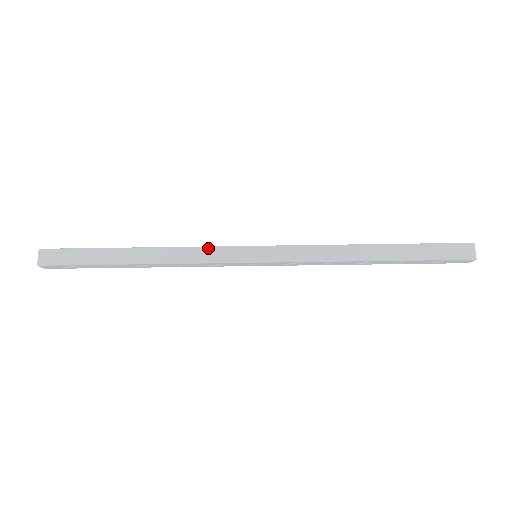
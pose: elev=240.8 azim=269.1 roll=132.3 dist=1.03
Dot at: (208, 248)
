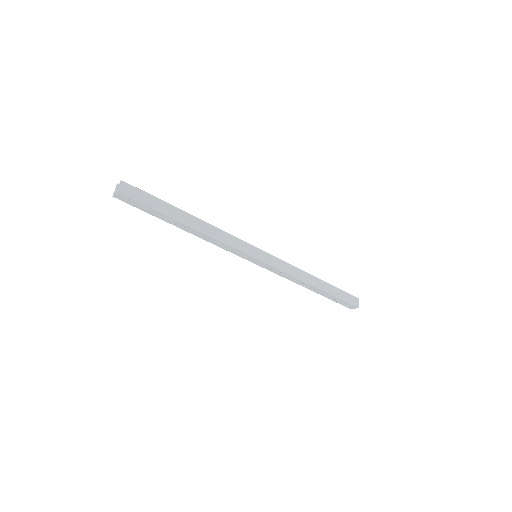
Dot at: (231, 247)
